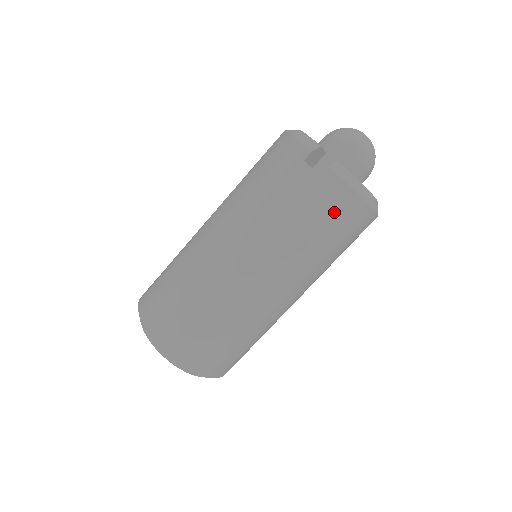
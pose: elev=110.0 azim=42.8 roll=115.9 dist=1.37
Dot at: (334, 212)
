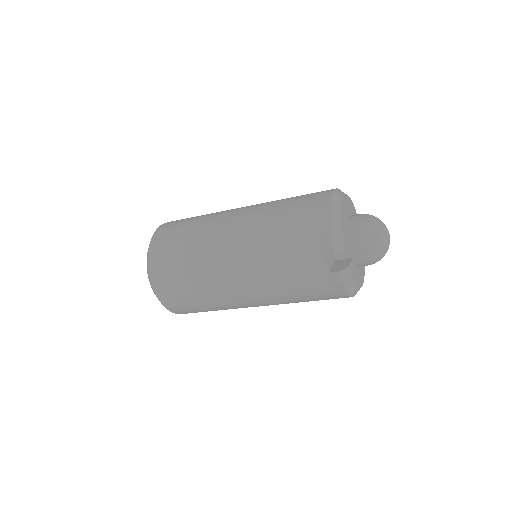
Dot at: (323, 294)
